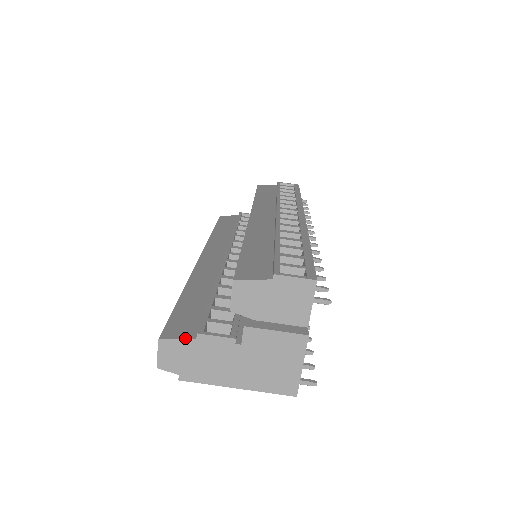
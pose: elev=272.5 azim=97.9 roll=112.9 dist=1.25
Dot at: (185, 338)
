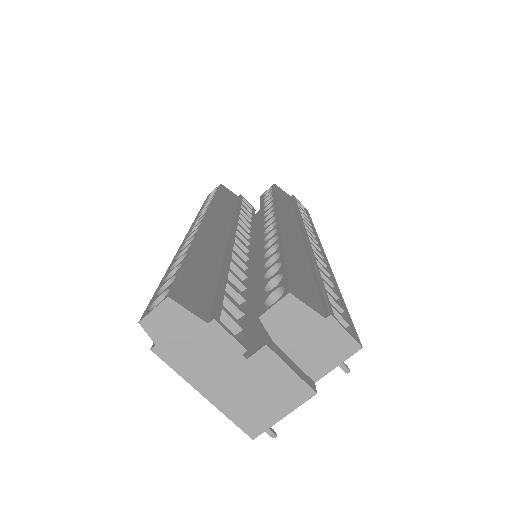
Dot at: (197, 314)
